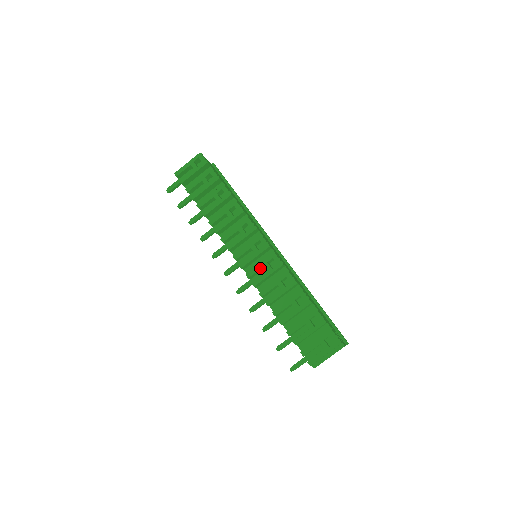
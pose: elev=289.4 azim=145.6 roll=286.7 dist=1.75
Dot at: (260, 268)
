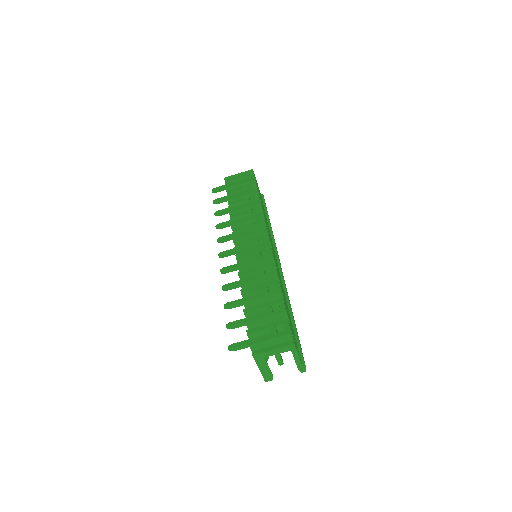
Dot at: (251, 253)
